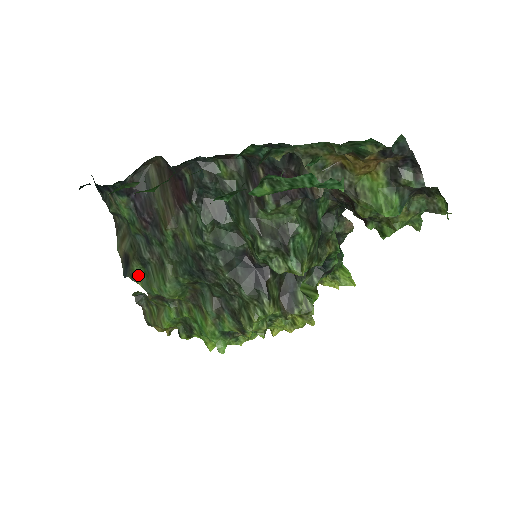
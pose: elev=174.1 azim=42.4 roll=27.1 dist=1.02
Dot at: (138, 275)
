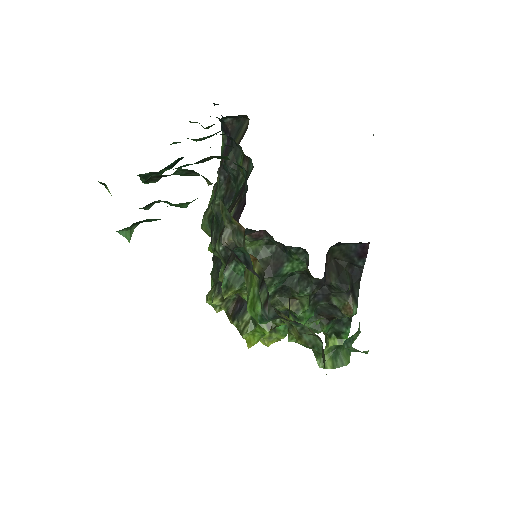
Dot at: (212, 198)
